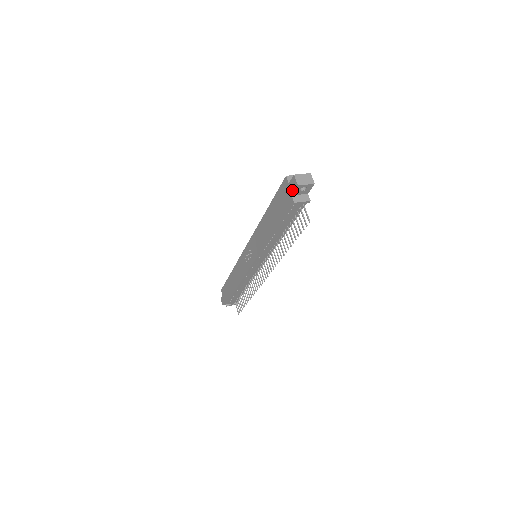
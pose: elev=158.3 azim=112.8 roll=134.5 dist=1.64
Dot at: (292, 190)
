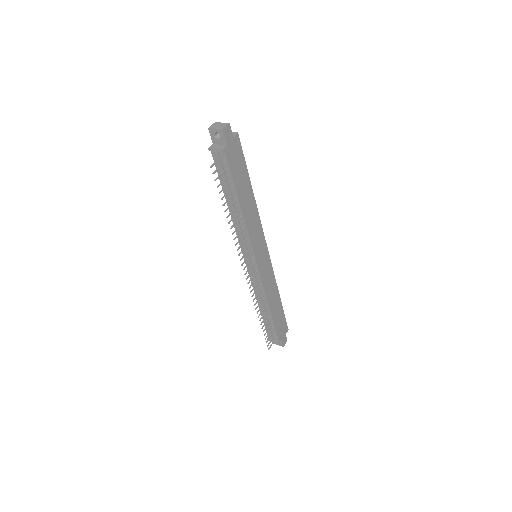
Dot at: (213, 138)
